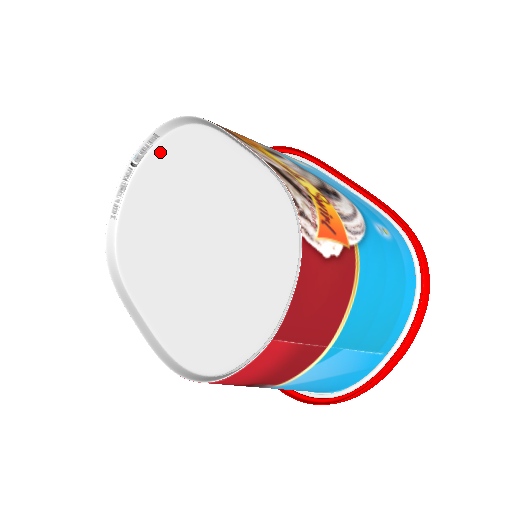
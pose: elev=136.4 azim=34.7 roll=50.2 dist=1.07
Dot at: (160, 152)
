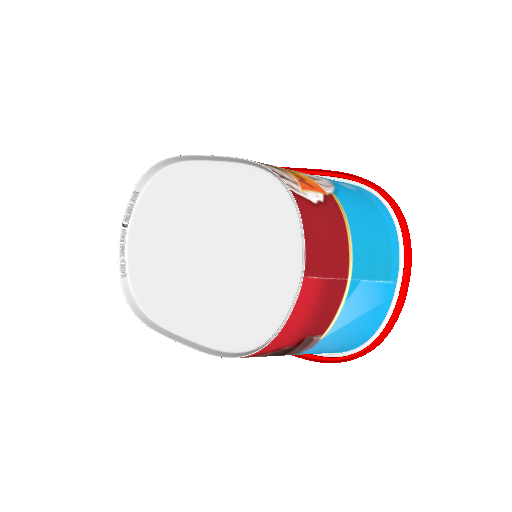
Dot at: (144, 204)
